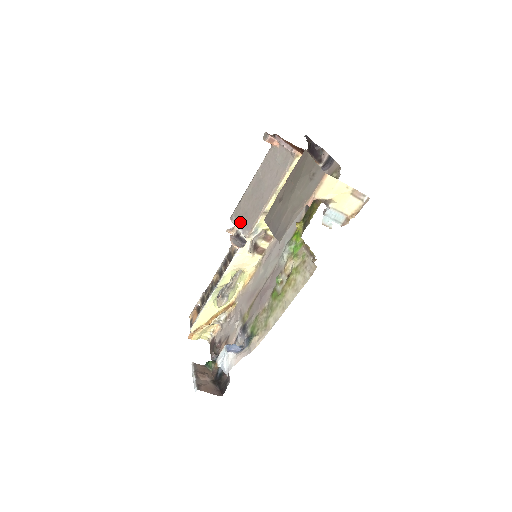
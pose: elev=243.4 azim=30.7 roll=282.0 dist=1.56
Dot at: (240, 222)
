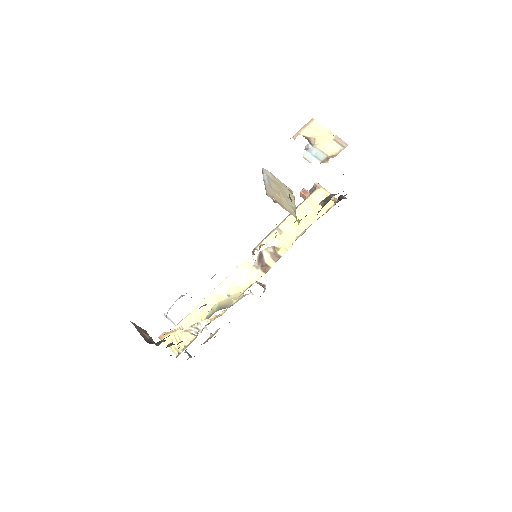
Dot at: occluded
